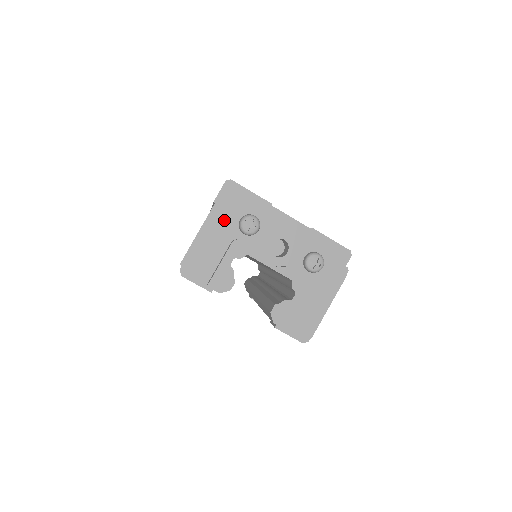
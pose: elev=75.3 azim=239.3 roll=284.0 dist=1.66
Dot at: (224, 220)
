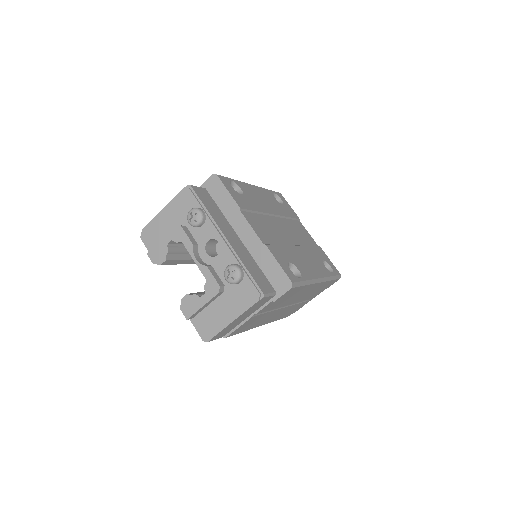
Dot at: (181, 205)
